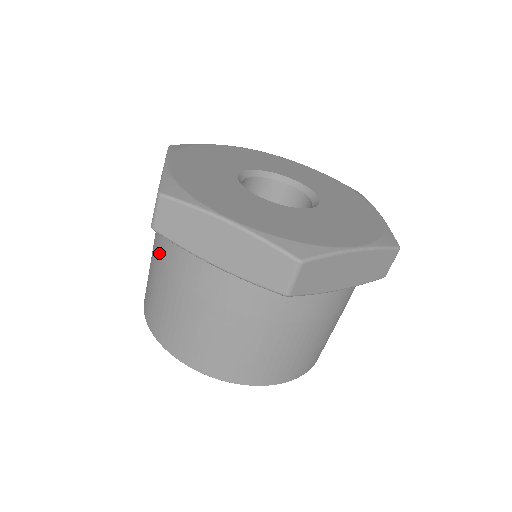
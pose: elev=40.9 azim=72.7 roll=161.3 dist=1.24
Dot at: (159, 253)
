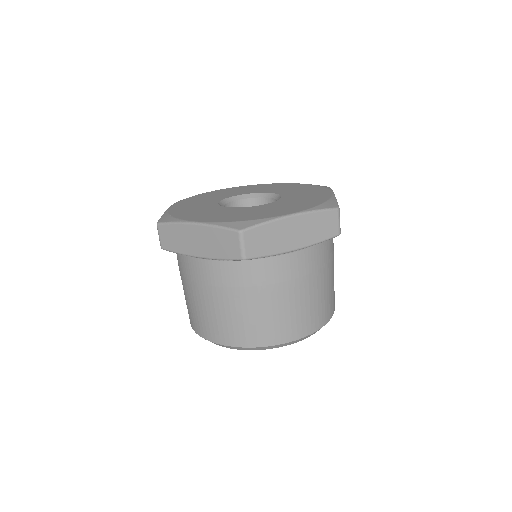
Dot at: (179, 269)
